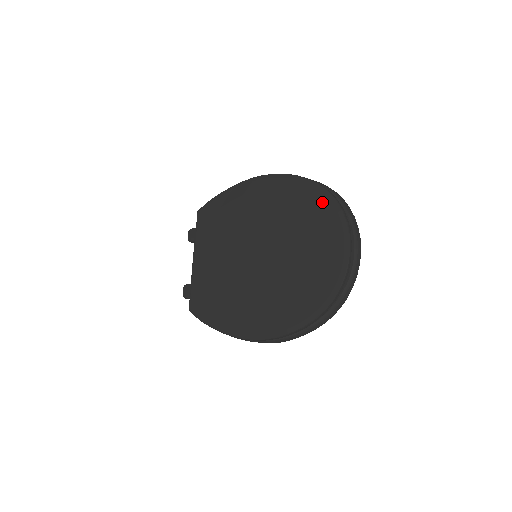
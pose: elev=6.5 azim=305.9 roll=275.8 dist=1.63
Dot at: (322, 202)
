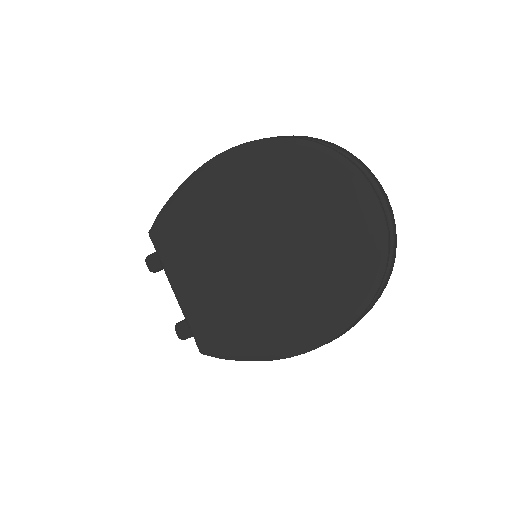
Dot at: (316, 159)
